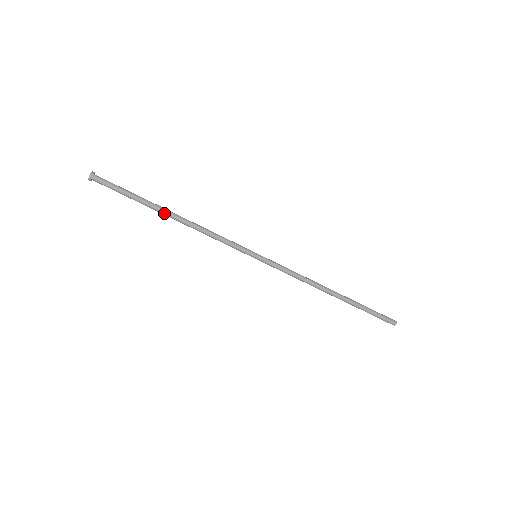
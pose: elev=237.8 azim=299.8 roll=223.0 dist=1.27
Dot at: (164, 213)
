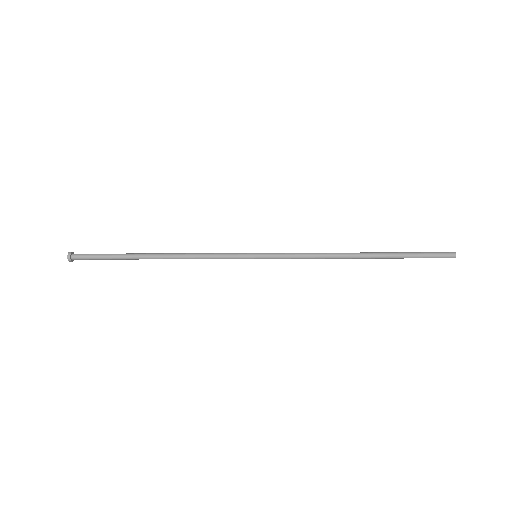
Dot at: occluded
